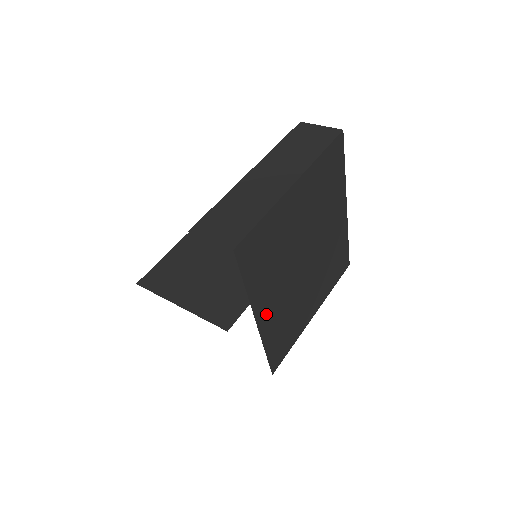
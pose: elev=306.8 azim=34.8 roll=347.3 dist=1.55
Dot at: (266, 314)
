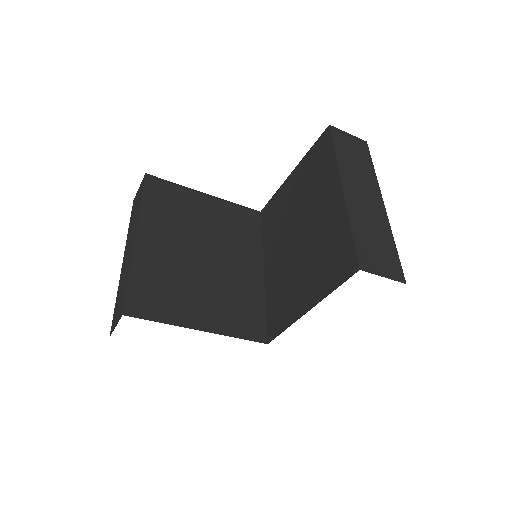
Dot at: occluded
